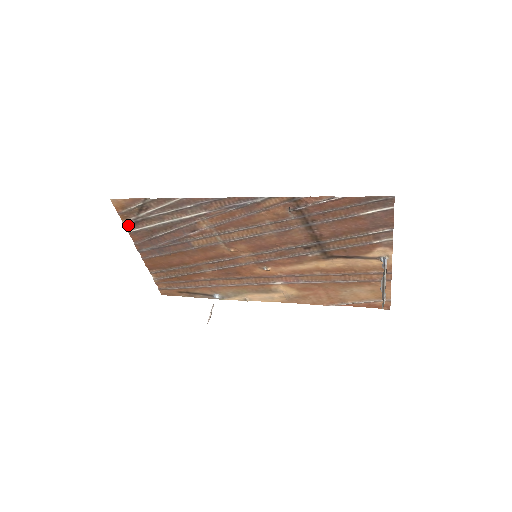
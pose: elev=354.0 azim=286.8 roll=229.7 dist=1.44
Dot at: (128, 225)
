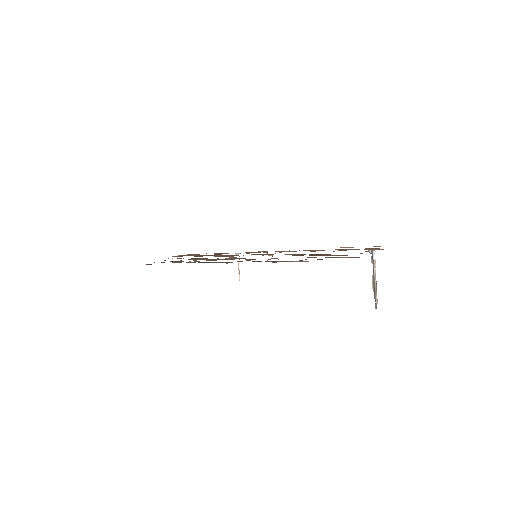
Dot at: occluded
